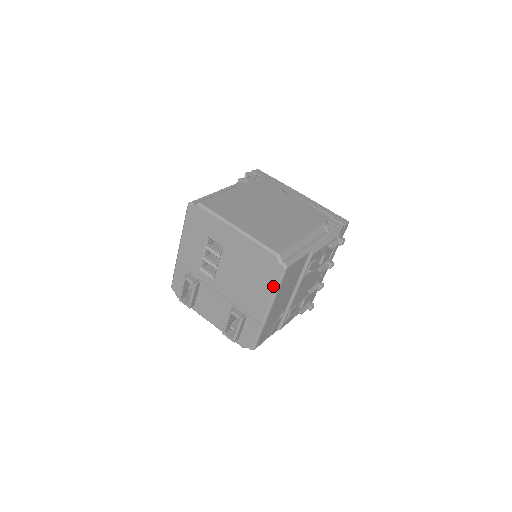
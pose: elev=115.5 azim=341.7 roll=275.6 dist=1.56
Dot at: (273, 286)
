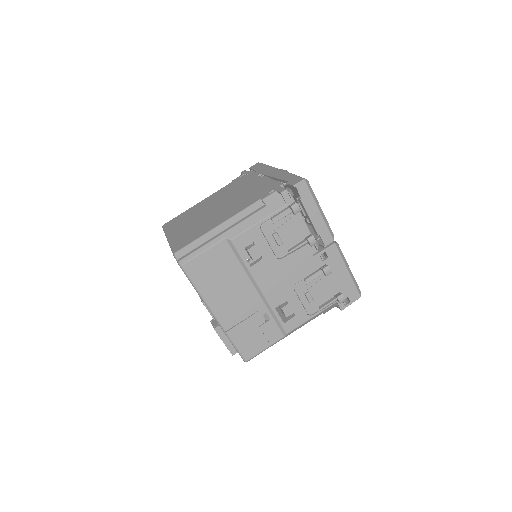
Dot at: (194, 288)
